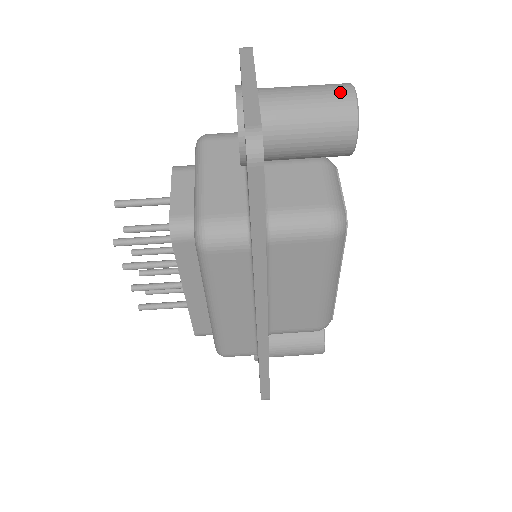
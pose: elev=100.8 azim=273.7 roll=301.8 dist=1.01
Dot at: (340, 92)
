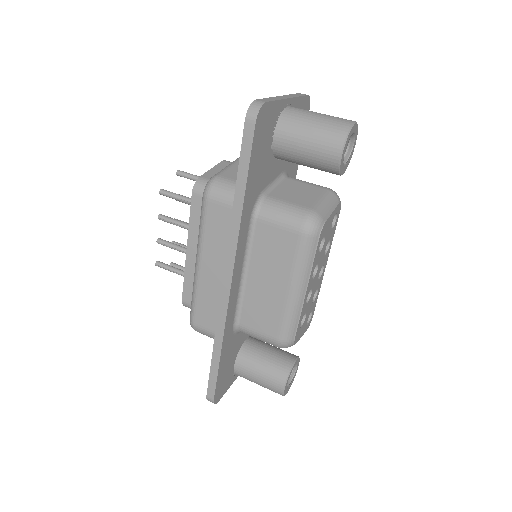
Dot at: (343, 120)
